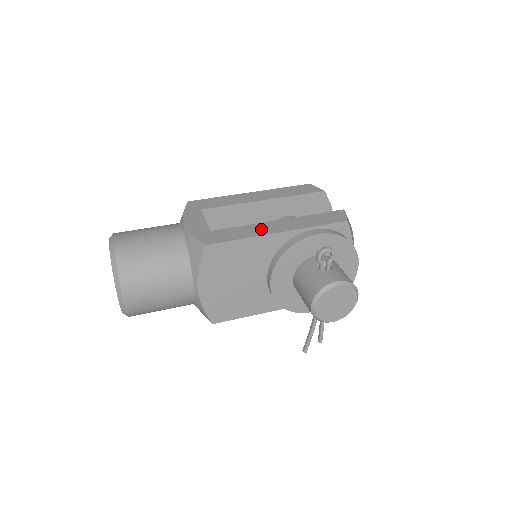
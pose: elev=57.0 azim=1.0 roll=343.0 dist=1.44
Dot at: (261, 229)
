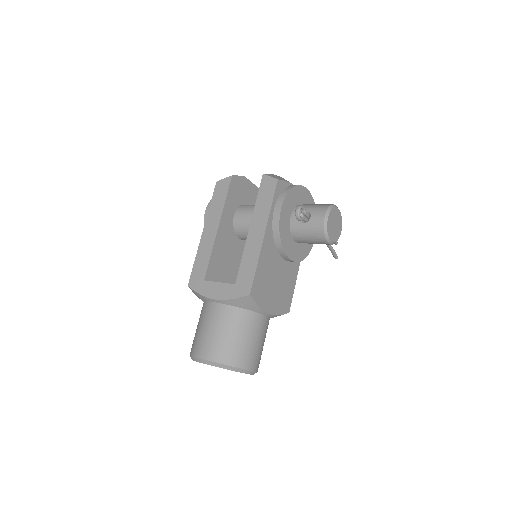
Dot at: (253, 246)
